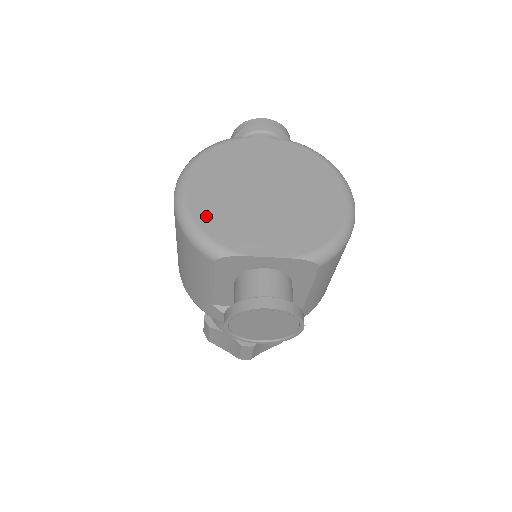
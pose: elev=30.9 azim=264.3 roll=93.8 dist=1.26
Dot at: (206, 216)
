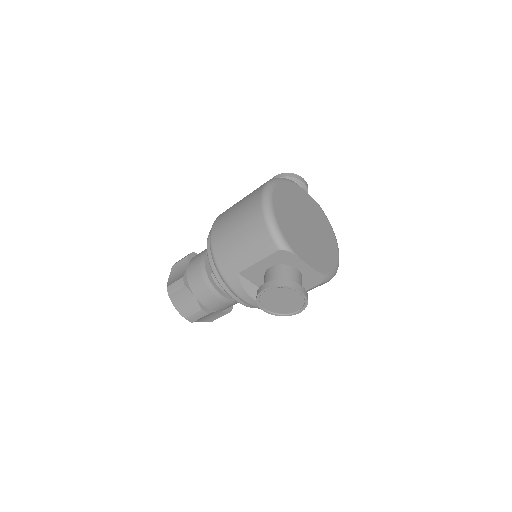
Dot at: (282, 221)
